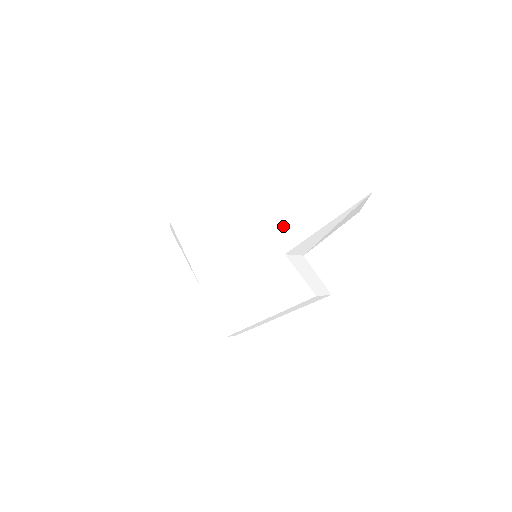
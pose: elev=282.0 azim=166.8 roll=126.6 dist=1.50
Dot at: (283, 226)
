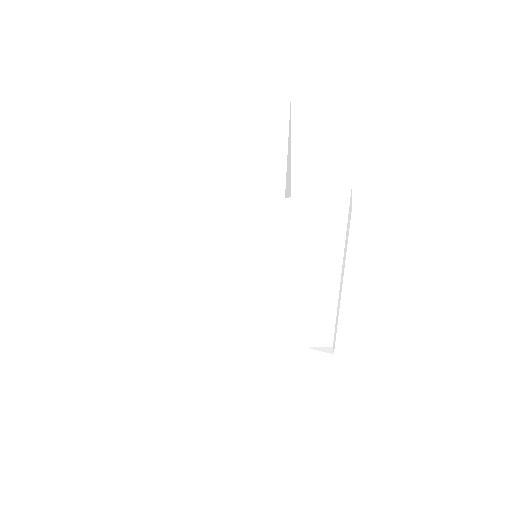
Dot at: (255, 186)
